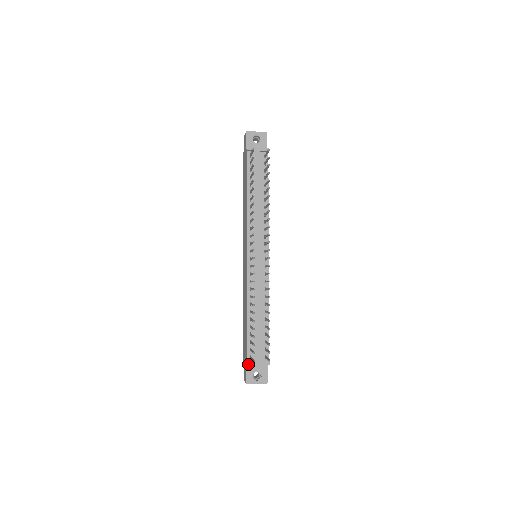
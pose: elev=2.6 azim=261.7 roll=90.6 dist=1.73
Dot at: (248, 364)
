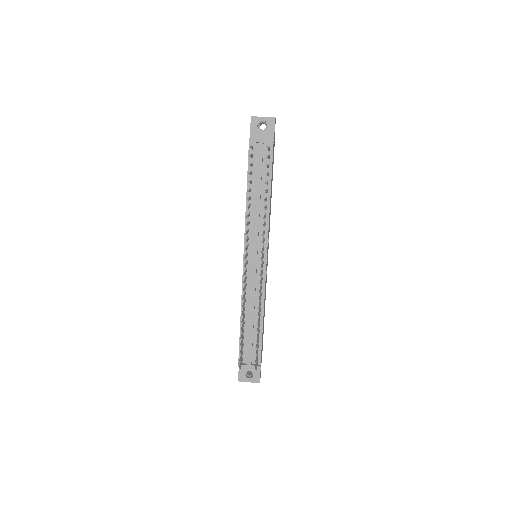
Dot at: (238, 366)
